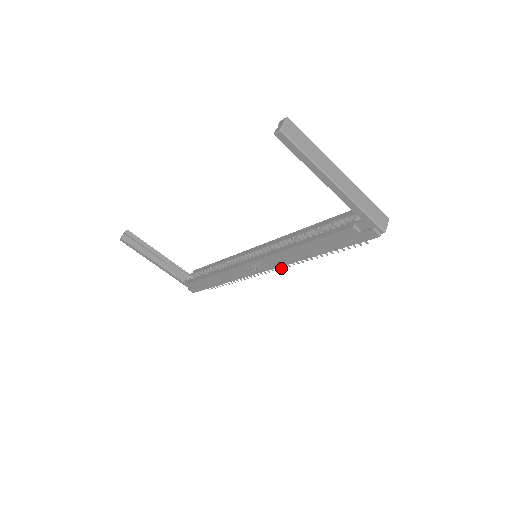
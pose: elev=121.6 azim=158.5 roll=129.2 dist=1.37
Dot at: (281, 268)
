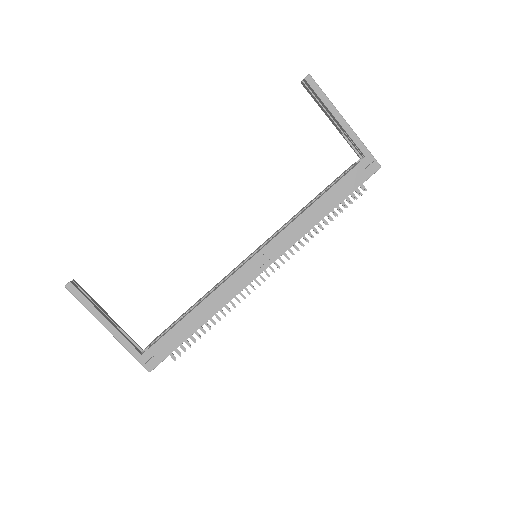
Dot at: (284, 263)
